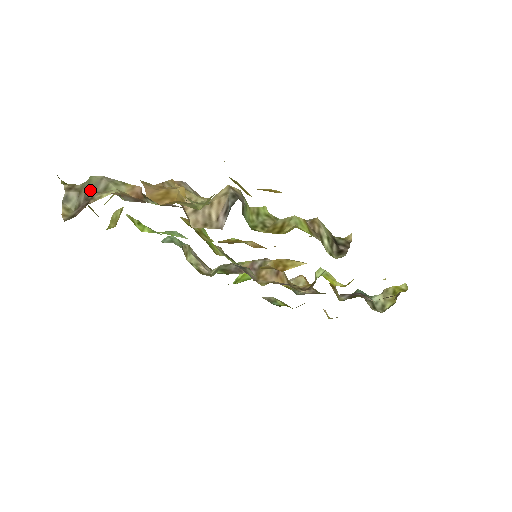
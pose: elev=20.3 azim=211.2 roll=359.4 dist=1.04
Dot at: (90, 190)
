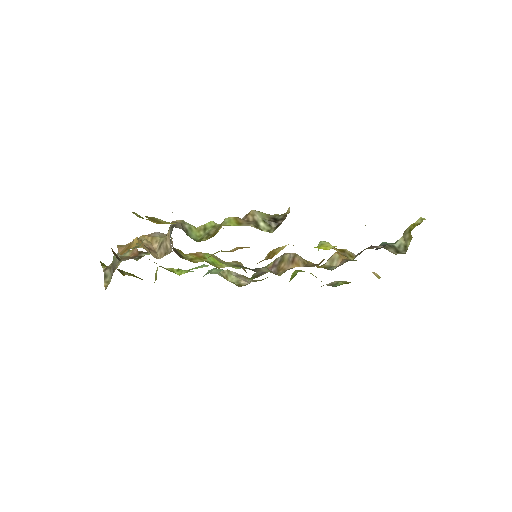
Dot at: (114, 264)
